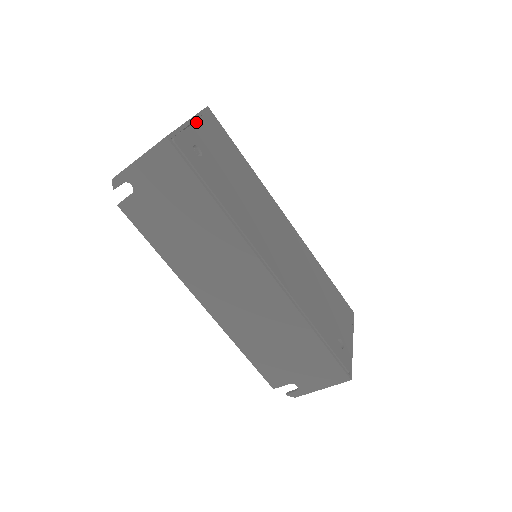
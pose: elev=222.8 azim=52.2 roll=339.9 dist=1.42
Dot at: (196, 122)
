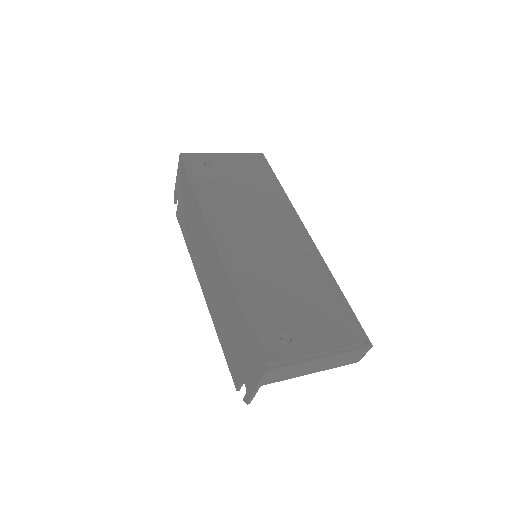
Dot at: (229, 155)
